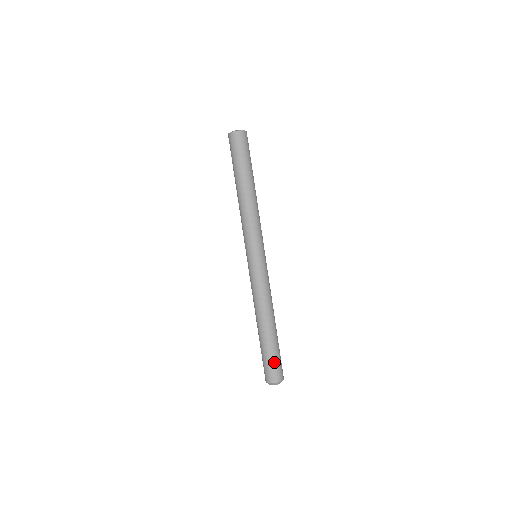
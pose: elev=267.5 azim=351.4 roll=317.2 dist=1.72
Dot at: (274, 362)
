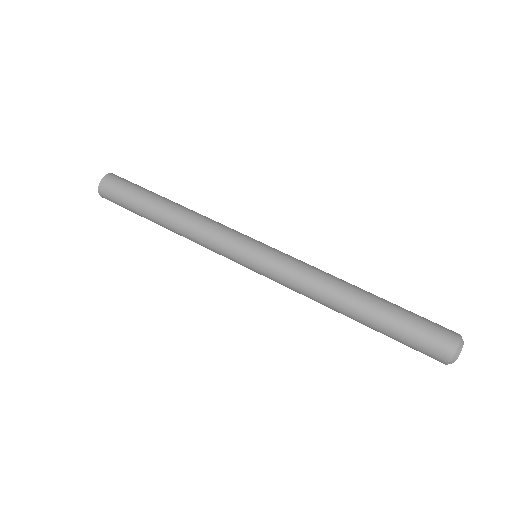
Dot at: (421, 327)
